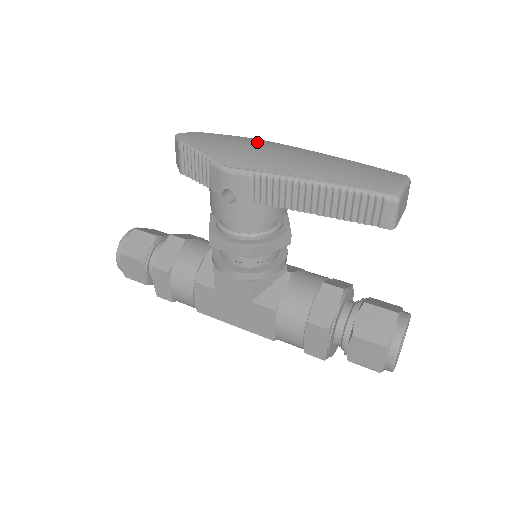
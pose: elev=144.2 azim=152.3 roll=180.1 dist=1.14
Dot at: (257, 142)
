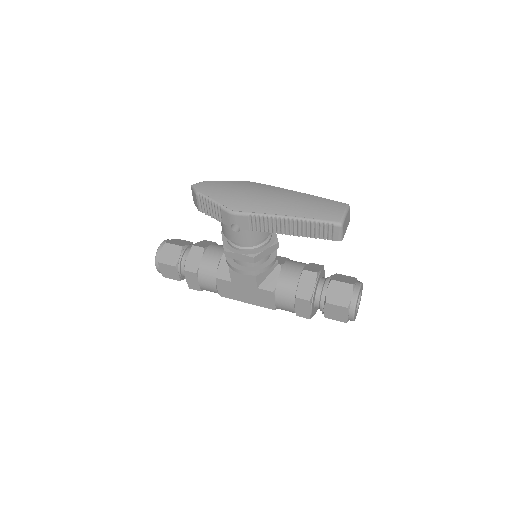
Dot at: (248, 186)
